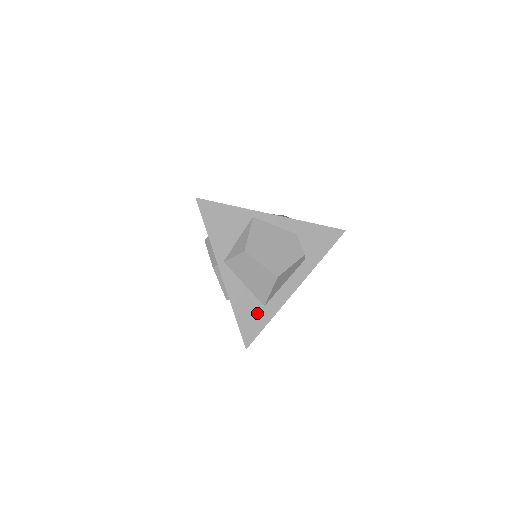
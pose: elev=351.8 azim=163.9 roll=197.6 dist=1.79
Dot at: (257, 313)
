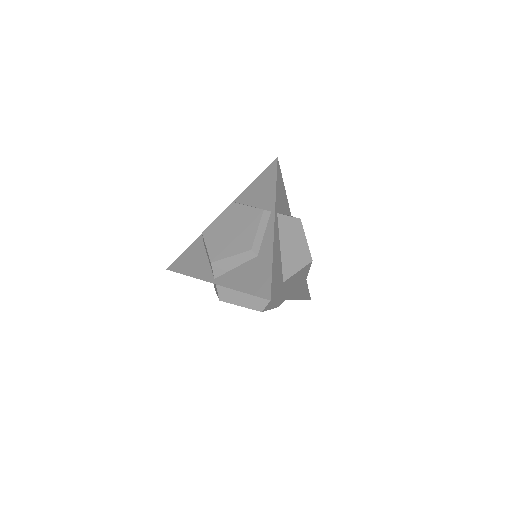
Dot at: (280, 281)
